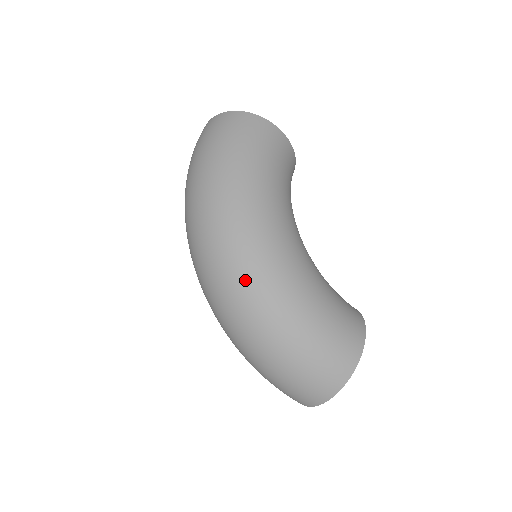
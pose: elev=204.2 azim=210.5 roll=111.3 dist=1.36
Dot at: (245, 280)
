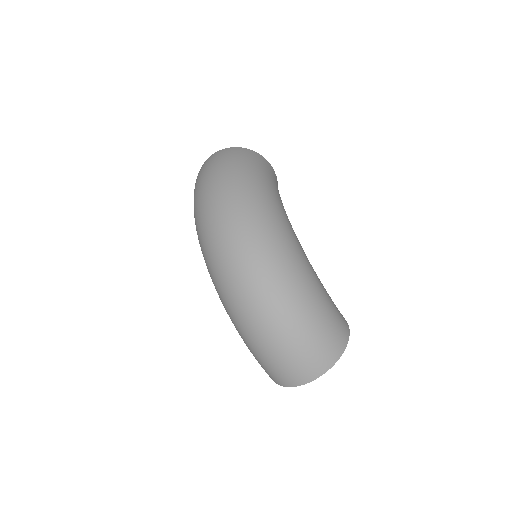
Dot at: (274, 254)
